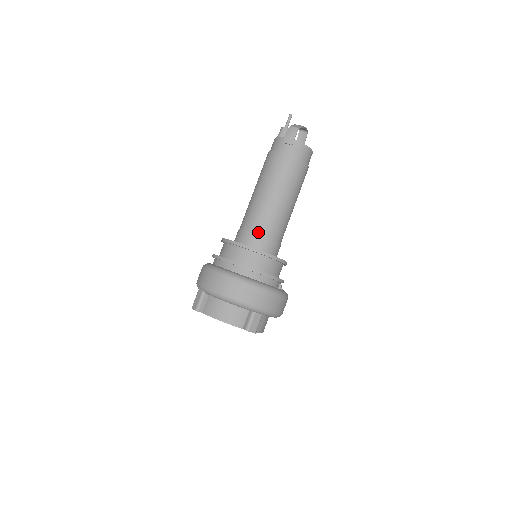
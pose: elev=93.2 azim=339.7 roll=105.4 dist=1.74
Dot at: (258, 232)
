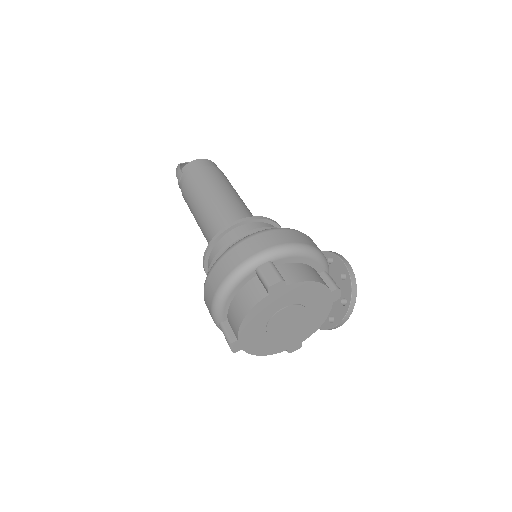
Dot at: (215, 234)
